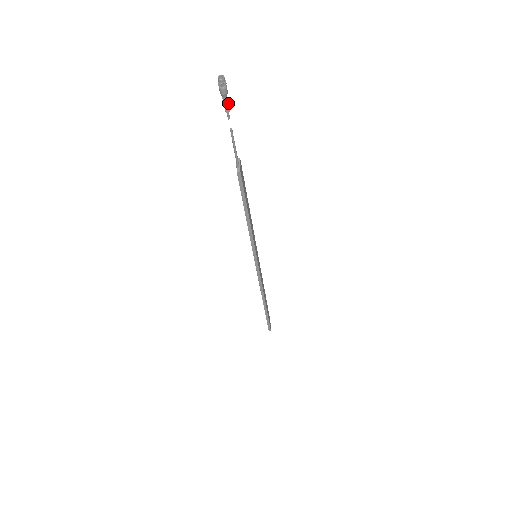
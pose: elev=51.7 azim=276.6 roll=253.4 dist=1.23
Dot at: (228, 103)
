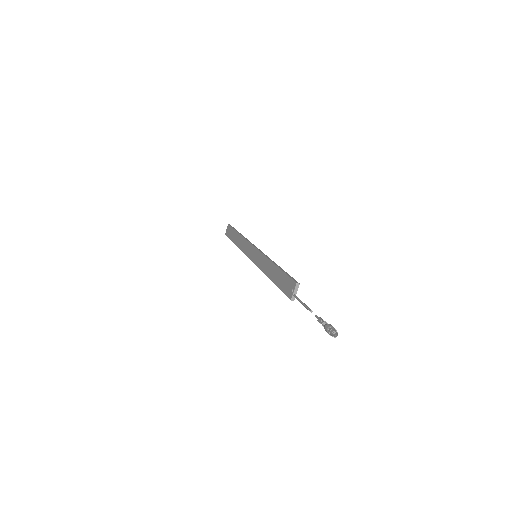
Dot at: (325, 321)
